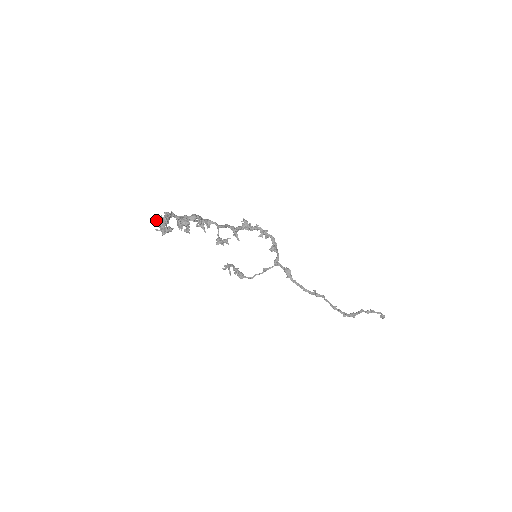
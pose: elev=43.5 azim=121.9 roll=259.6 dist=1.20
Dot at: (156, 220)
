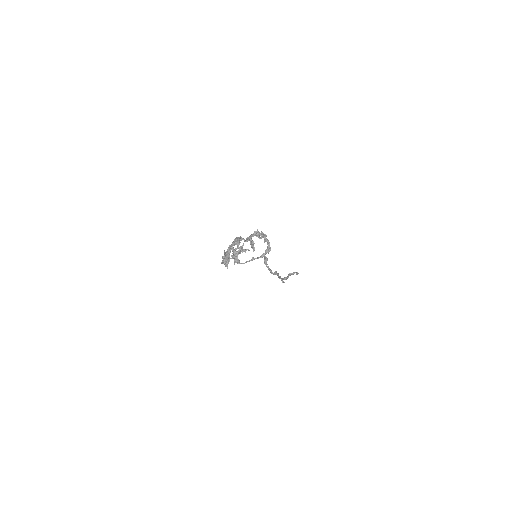
Dot at: (224, 256)
